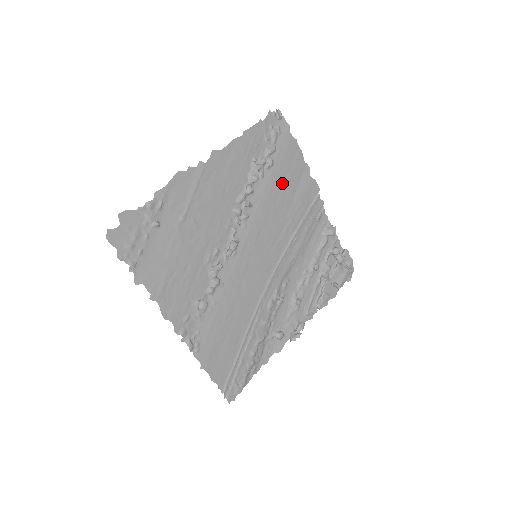
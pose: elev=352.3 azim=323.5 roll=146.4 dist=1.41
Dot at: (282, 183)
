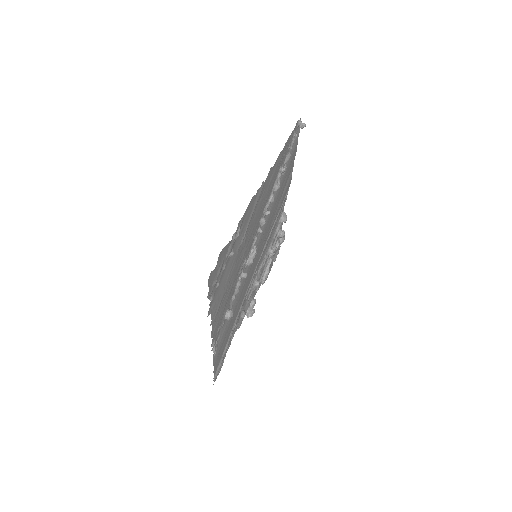
Dot at: (282, 186)
